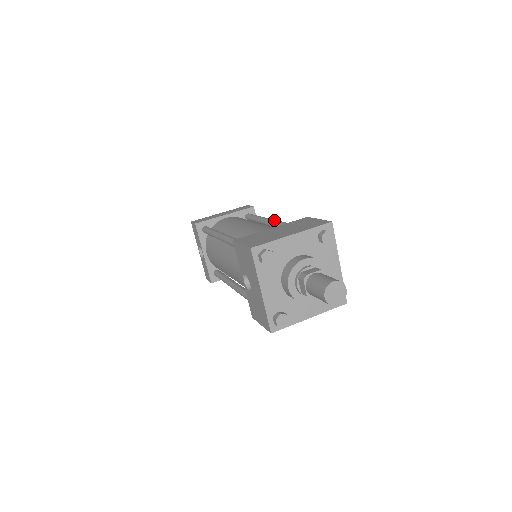
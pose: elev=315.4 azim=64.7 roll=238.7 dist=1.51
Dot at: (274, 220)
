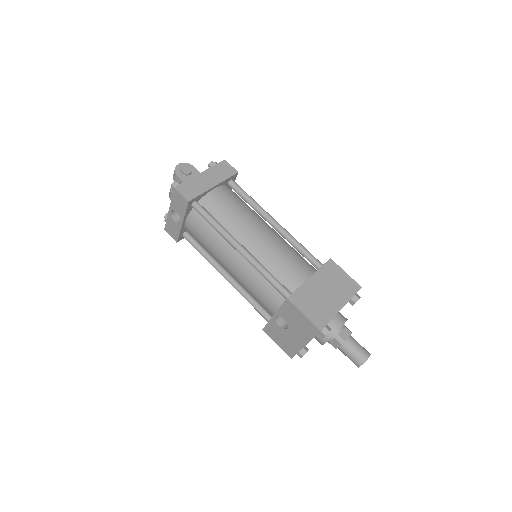
Dot at: (284, 230)
